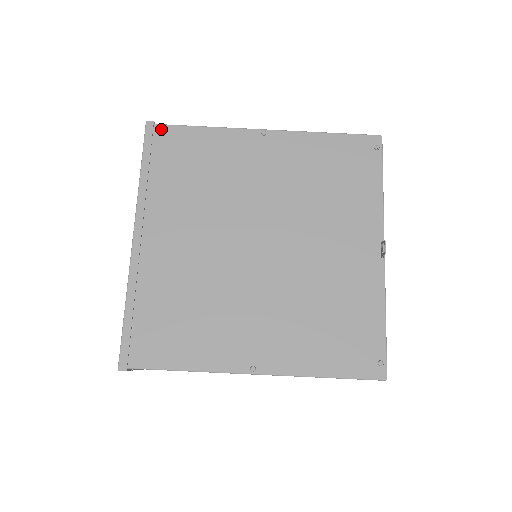
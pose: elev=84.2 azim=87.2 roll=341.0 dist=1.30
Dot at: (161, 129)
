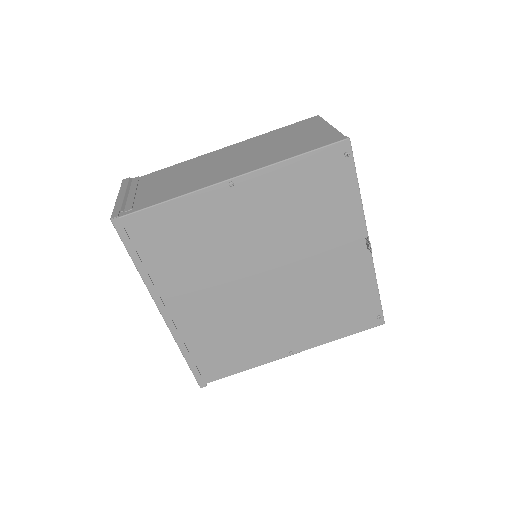
Dot at: (129, 220)
